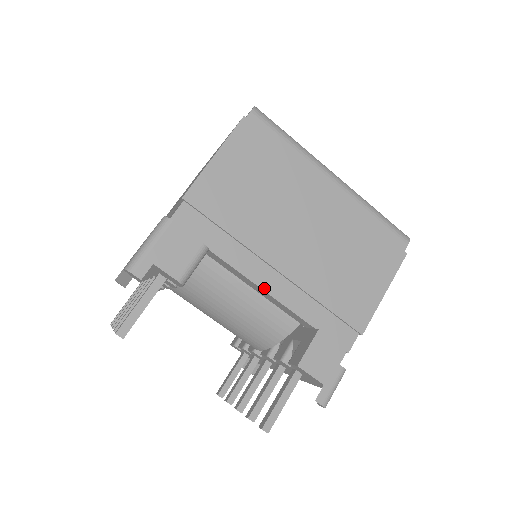
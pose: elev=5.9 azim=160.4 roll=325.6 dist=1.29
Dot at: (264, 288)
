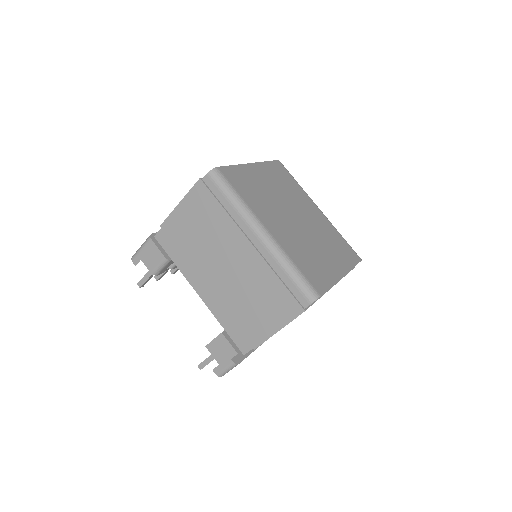
Dot at: (198, 293)
